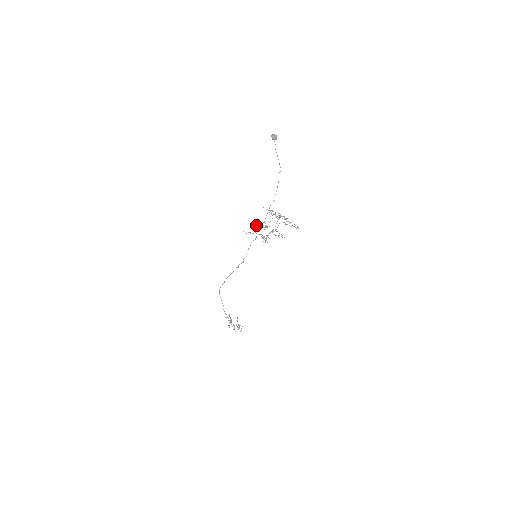
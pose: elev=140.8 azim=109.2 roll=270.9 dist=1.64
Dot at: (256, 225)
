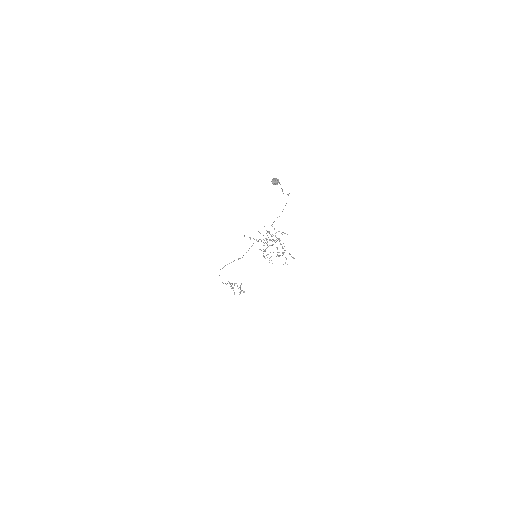
Dot at: occluded
